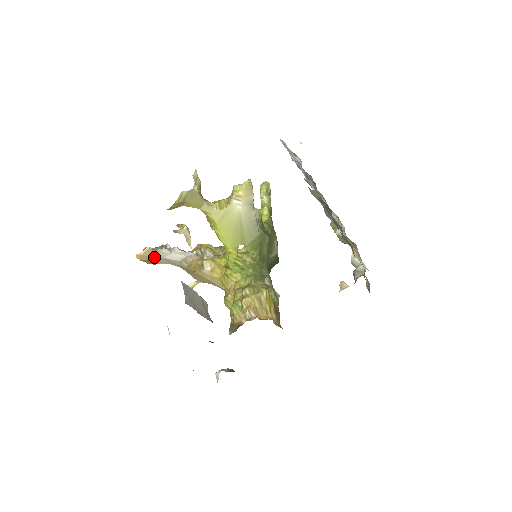
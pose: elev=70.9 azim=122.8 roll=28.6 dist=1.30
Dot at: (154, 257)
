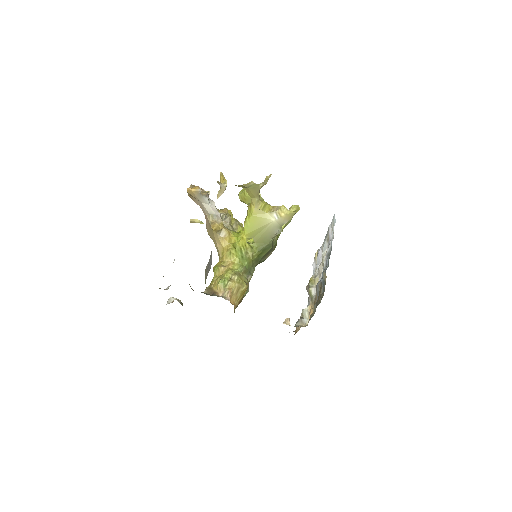
Dot at: (197, 197)
